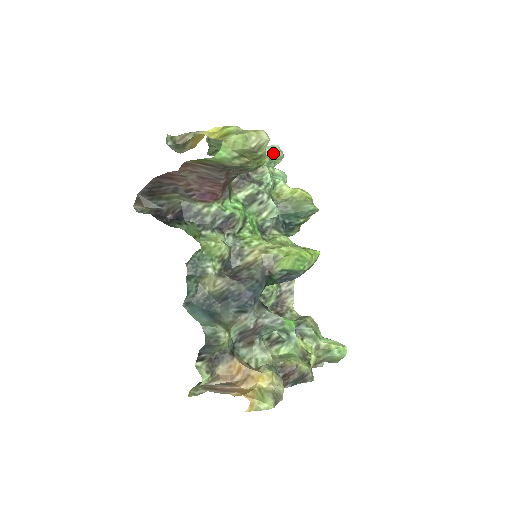
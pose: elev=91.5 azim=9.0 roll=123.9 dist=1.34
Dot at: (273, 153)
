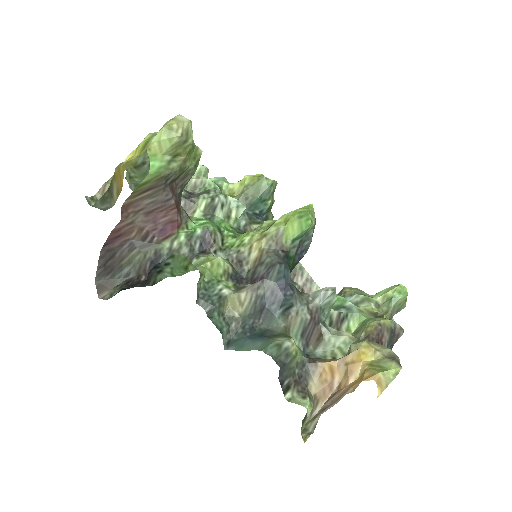
Dot at: (196, 172)
